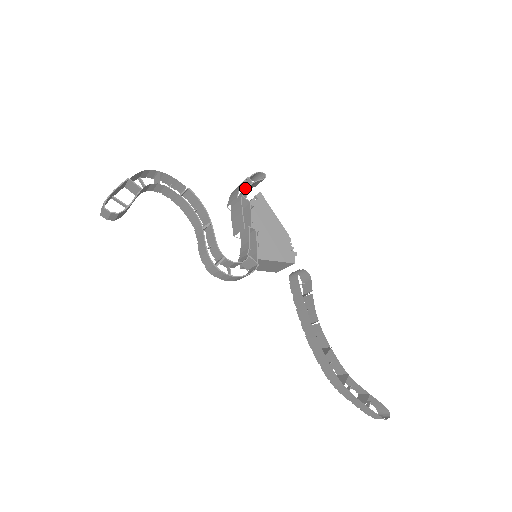
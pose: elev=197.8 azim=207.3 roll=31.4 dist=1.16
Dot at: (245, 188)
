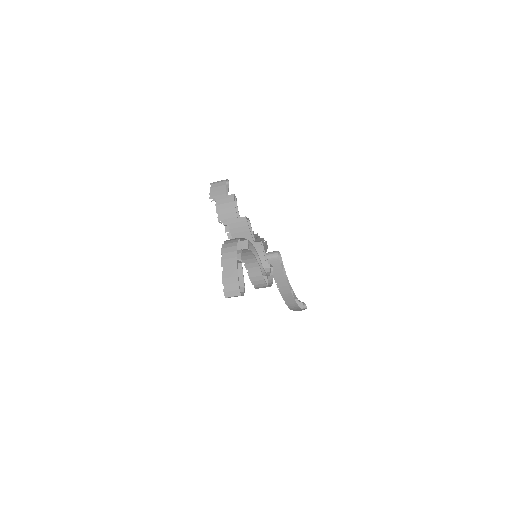
Dot at: occluded
